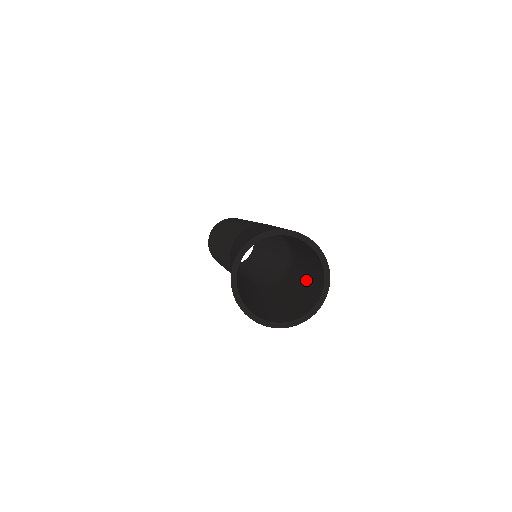
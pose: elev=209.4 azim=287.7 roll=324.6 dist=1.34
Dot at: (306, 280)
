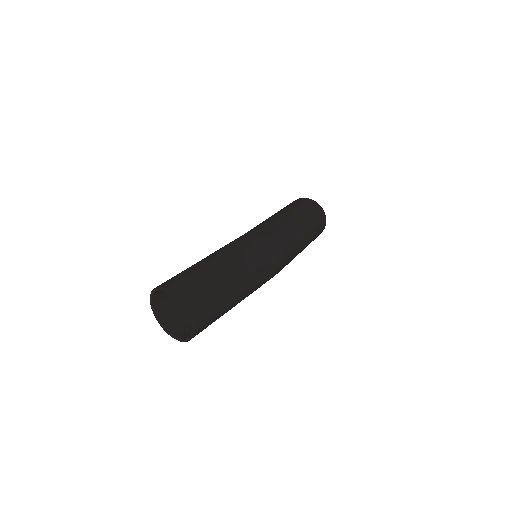
Dot at: (226, 289)
